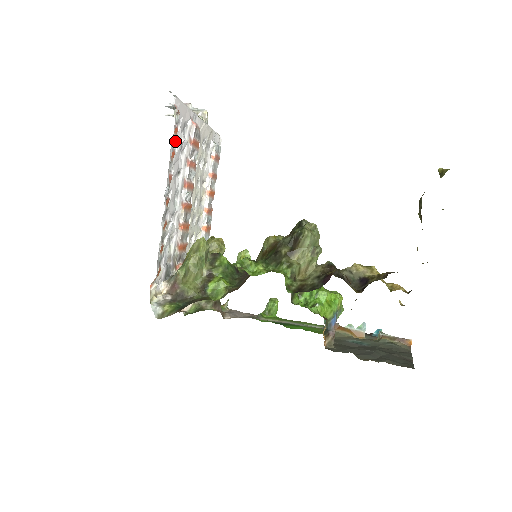
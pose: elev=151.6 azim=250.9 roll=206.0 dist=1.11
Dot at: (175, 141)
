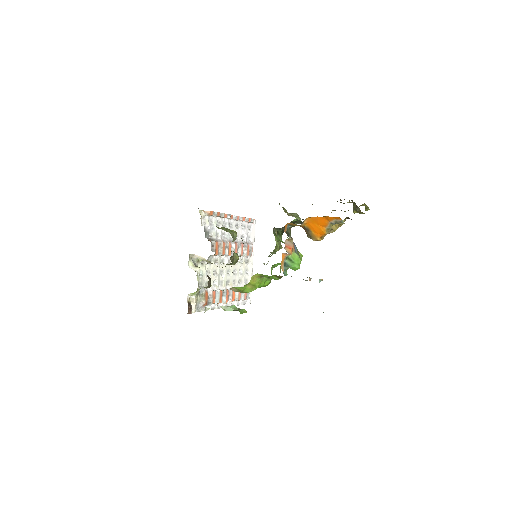
Dot at: (247, 221)
